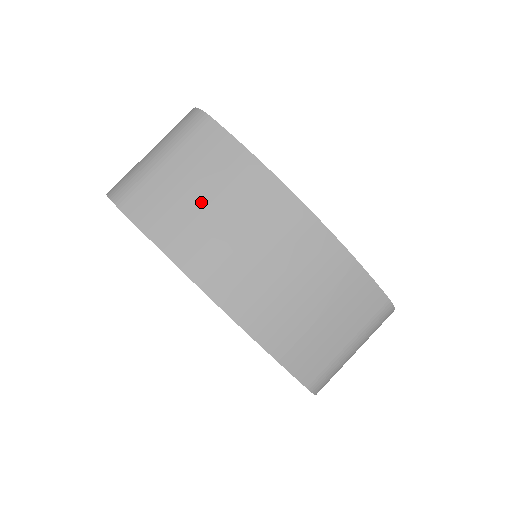
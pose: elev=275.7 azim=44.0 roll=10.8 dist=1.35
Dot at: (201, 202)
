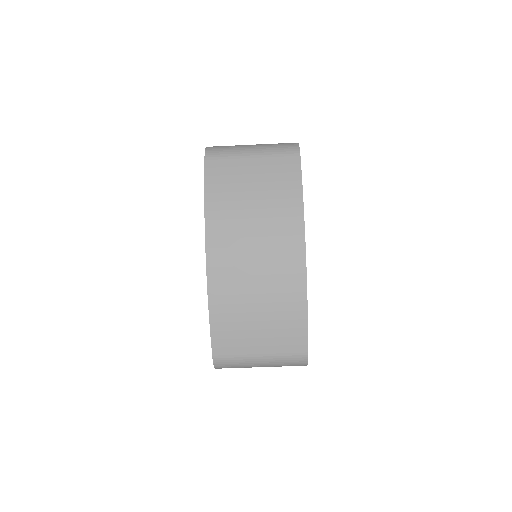
Dot at: (250, 195)
